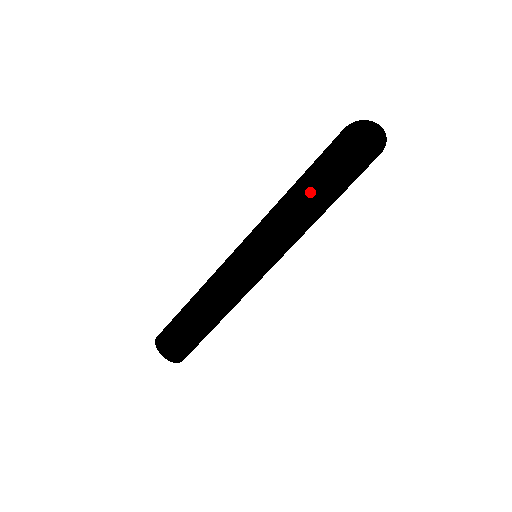
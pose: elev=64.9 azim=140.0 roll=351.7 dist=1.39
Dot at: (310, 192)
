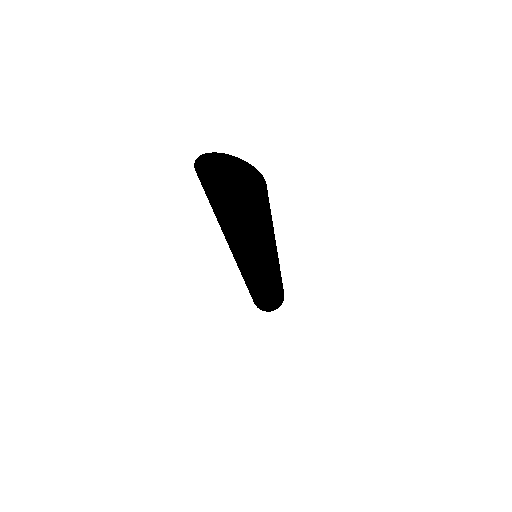
Dot at: occluded
